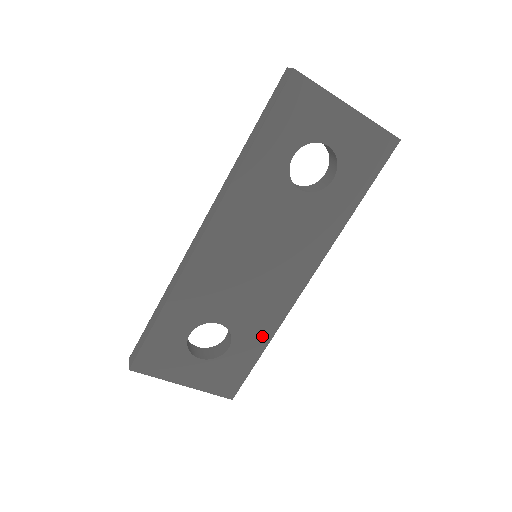
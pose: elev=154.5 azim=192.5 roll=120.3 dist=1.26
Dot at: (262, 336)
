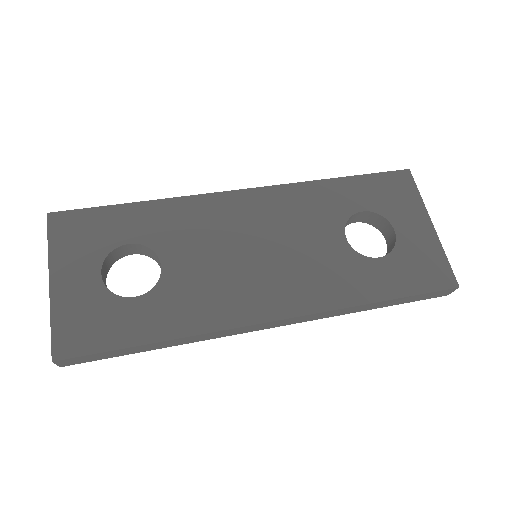
Dot at: (174, 324)
